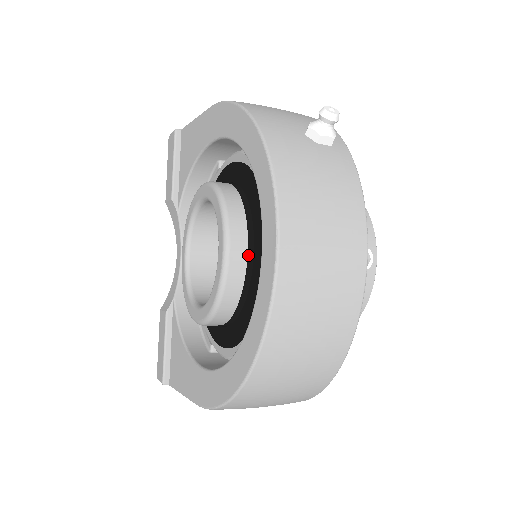
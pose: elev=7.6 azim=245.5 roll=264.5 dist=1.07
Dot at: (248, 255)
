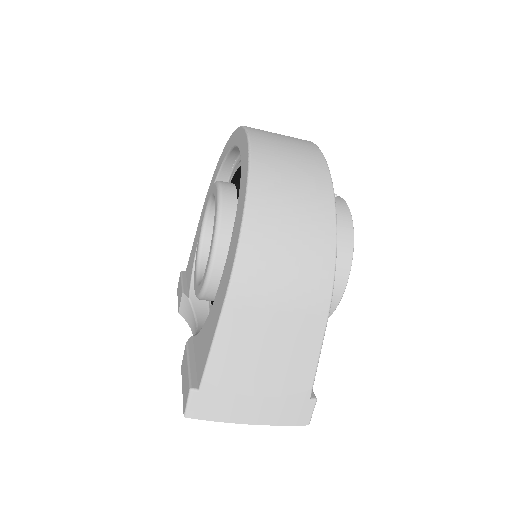
Dot at: (235, 184)
